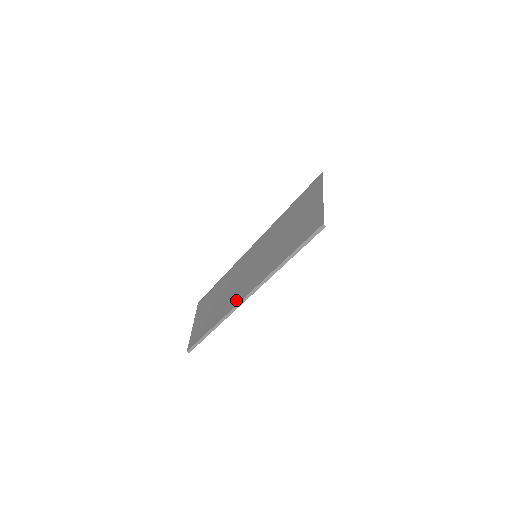
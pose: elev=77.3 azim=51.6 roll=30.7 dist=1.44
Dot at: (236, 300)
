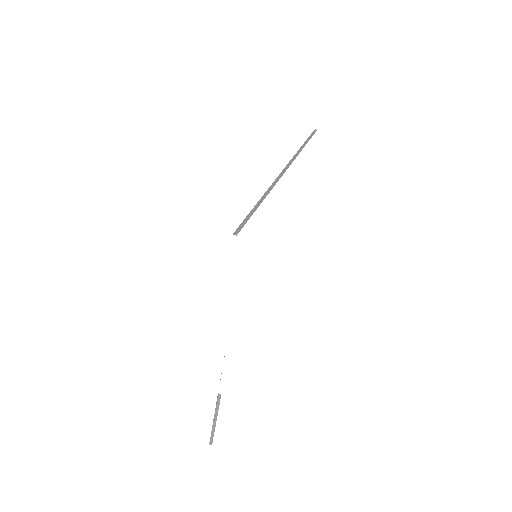
Dot at: occluded
